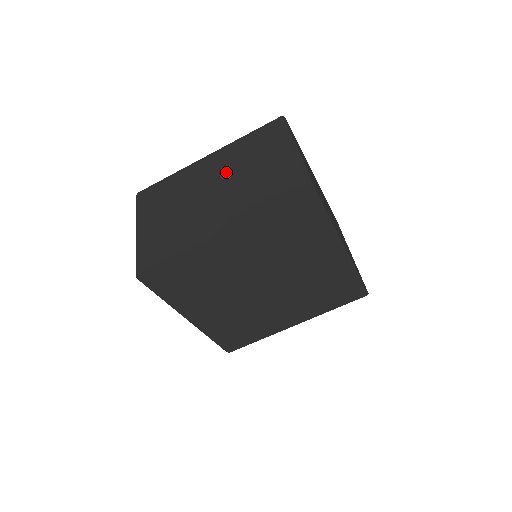
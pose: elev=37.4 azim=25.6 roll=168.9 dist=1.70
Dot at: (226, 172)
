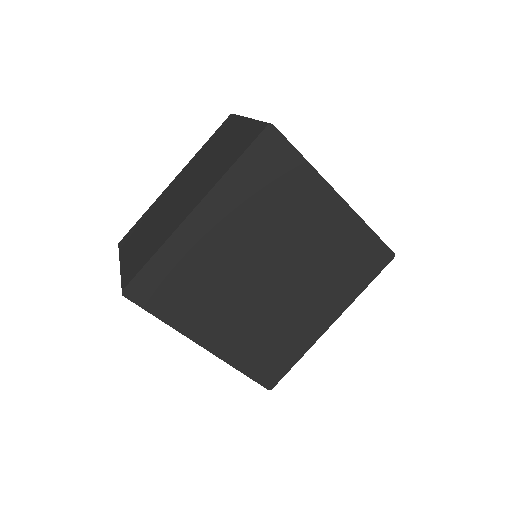
Dot at: (192, 174)
